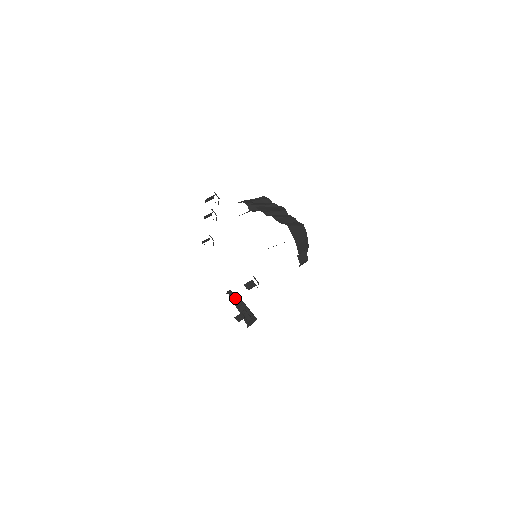
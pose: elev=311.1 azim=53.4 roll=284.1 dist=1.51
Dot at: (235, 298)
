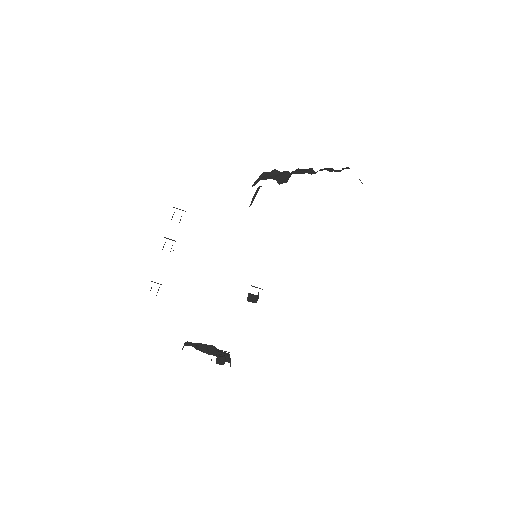
Dot at: (197, 346)
